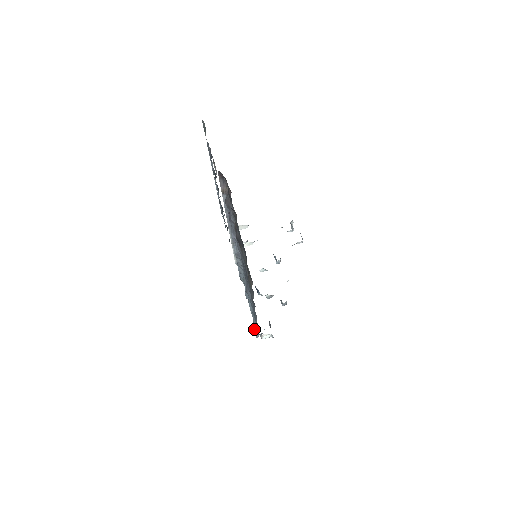
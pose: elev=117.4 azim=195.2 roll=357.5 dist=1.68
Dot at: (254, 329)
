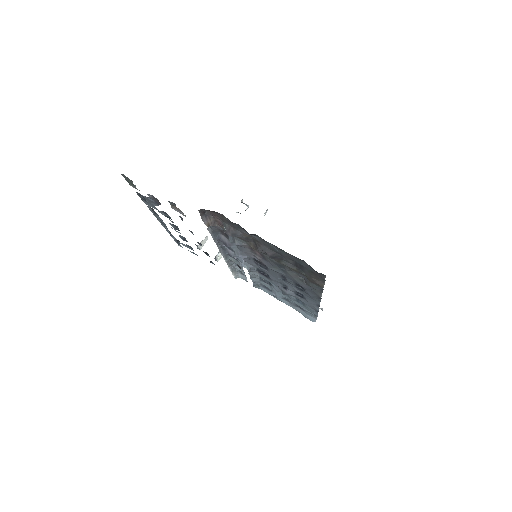
Dot at: (305, 317)
